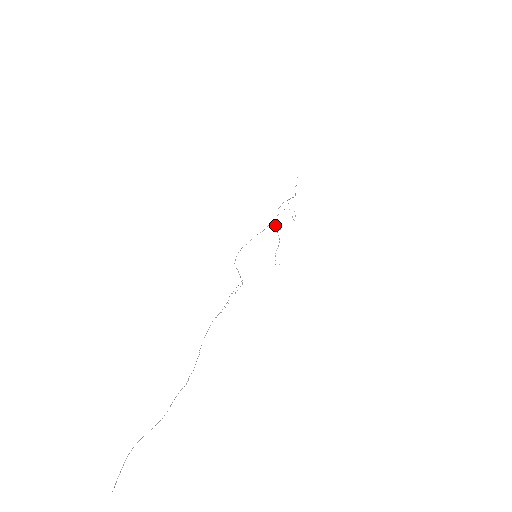
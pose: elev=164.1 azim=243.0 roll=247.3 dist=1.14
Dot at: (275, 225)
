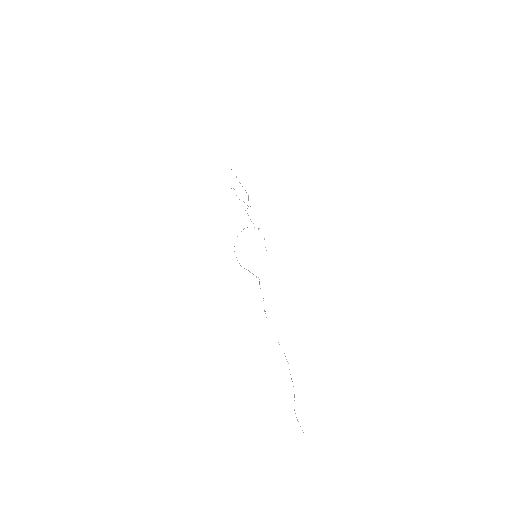
Dot at: occluded
